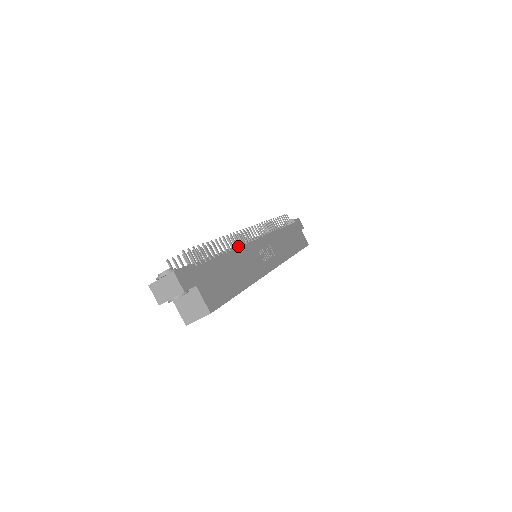
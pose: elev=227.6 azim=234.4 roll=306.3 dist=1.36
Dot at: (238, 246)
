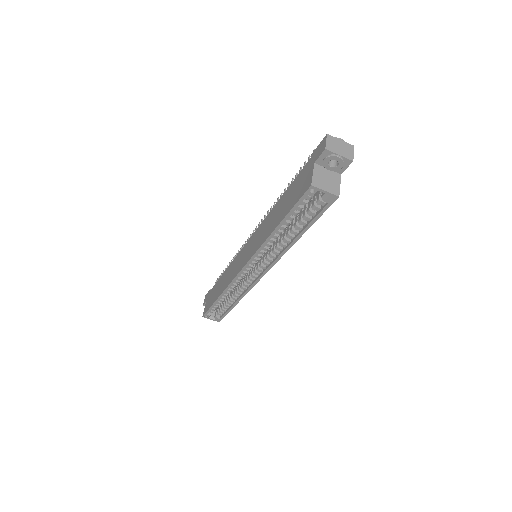
Dot at: occluded
